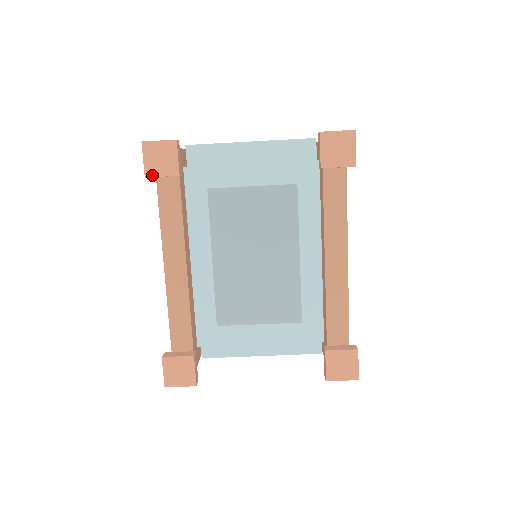
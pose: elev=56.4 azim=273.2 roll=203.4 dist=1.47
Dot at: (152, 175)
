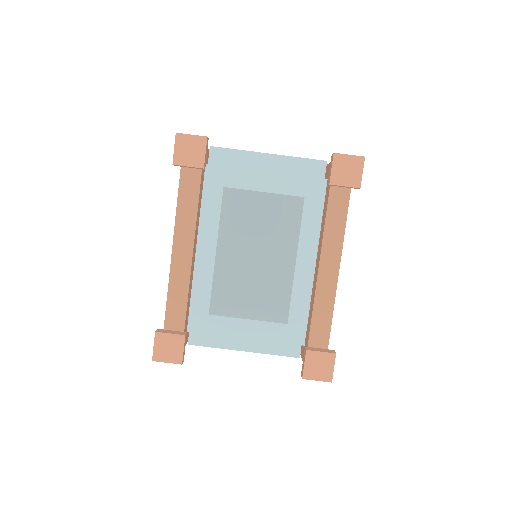
Dot at: (179, 164)
